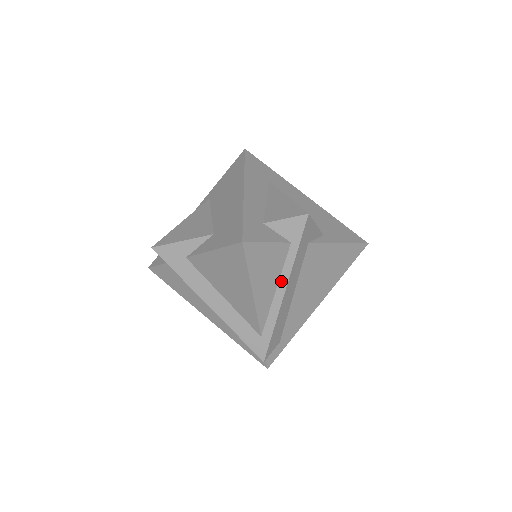
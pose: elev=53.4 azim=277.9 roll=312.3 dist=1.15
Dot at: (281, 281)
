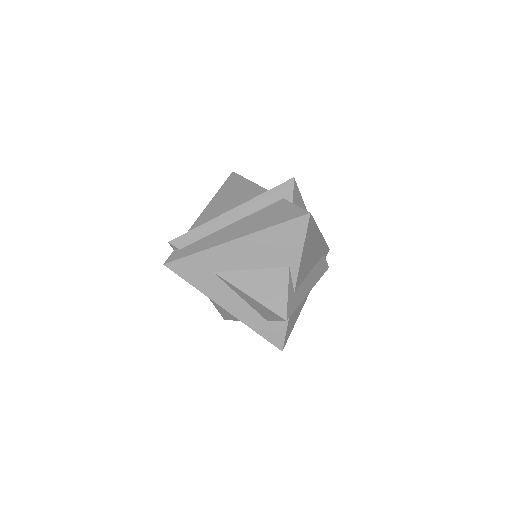
Dot at: occluded
